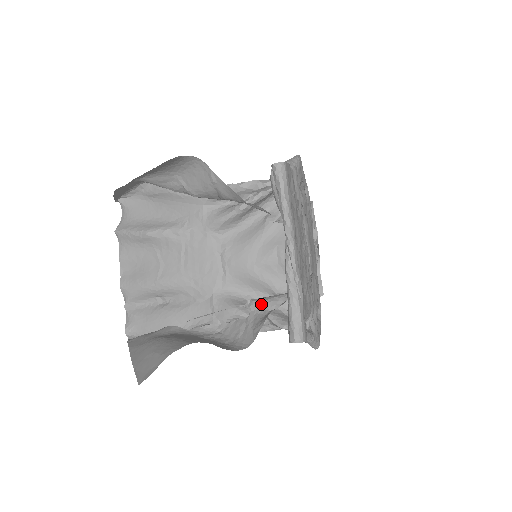
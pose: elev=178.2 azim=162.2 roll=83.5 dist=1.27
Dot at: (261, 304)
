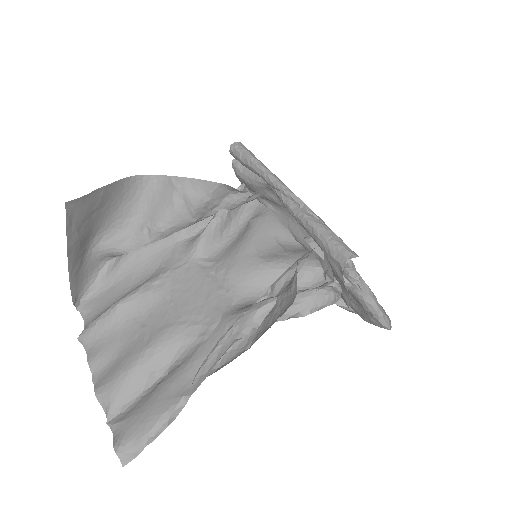
Dot at: (285, 275)
